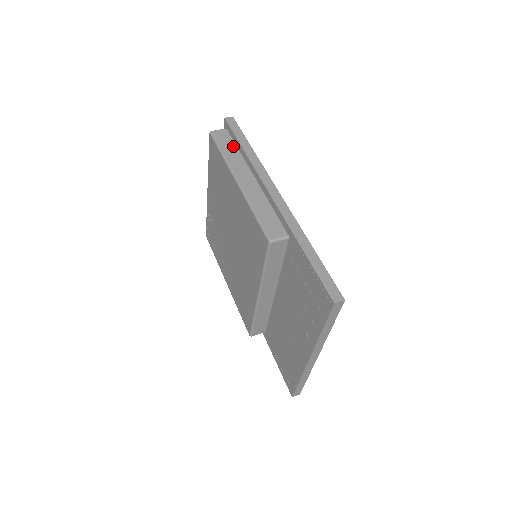
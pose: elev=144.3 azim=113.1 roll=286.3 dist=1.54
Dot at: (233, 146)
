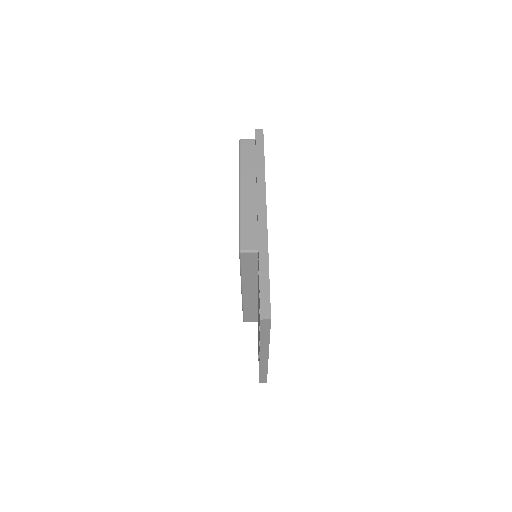
Dot at: (253, 157)
